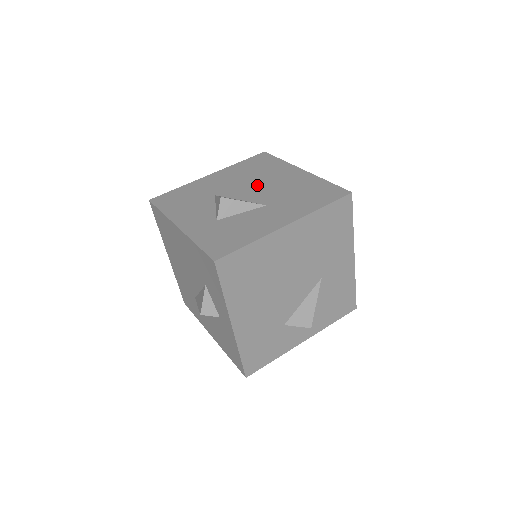
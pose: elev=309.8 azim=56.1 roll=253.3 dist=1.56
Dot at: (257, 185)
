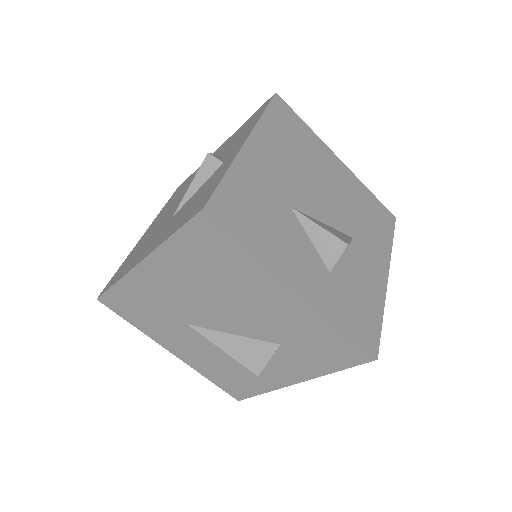
Dot at: (320, 188)
